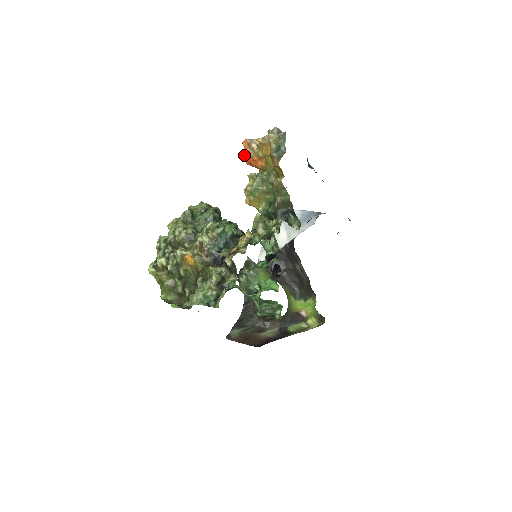
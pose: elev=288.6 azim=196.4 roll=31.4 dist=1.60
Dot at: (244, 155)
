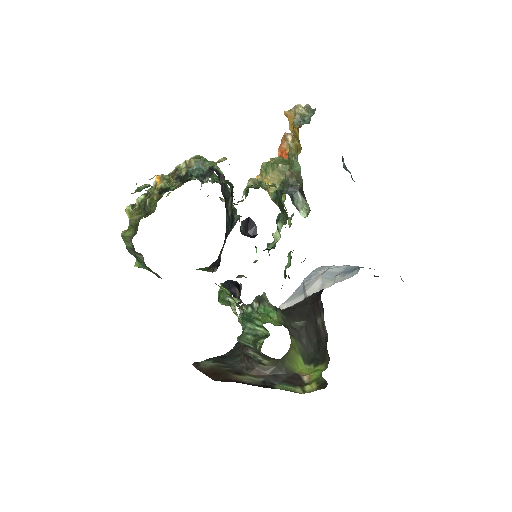
Dot at: (279, 151)
